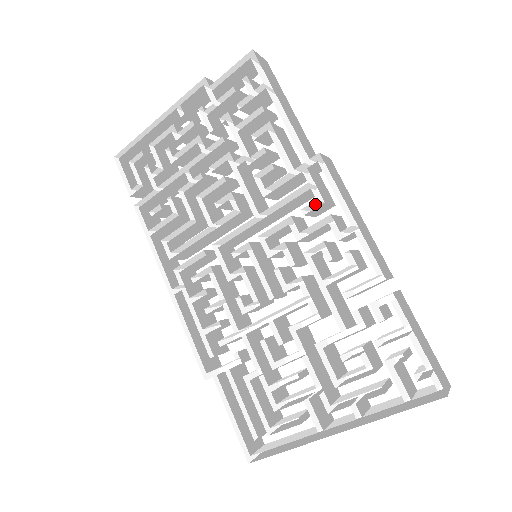
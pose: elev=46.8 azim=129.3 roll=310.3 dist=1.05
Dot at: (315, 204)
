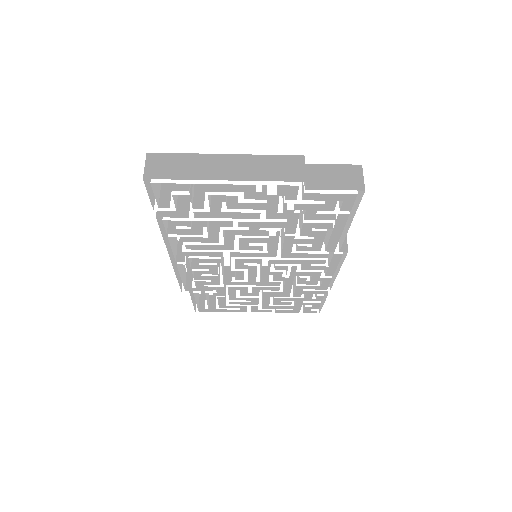
Dot at: occluded
